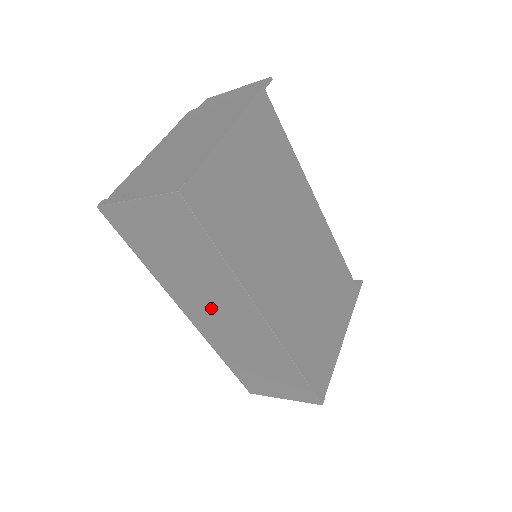
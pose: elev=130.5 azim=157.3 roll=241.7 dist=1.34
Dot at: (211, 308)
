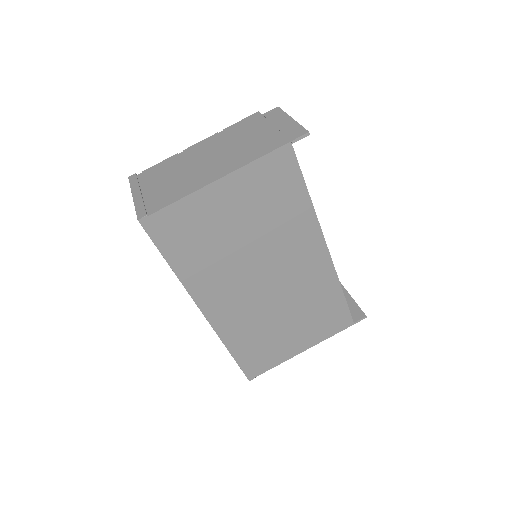
Dot at: occluded
